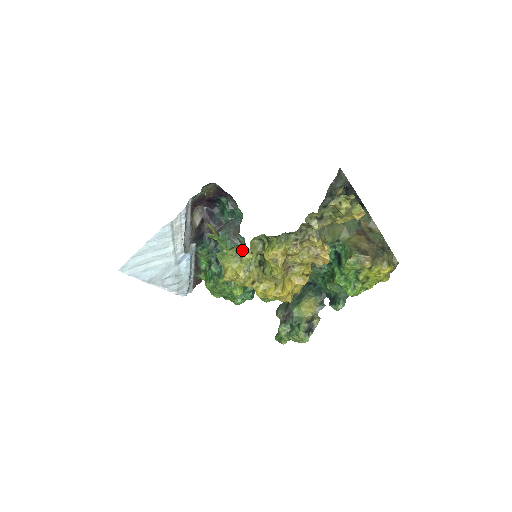
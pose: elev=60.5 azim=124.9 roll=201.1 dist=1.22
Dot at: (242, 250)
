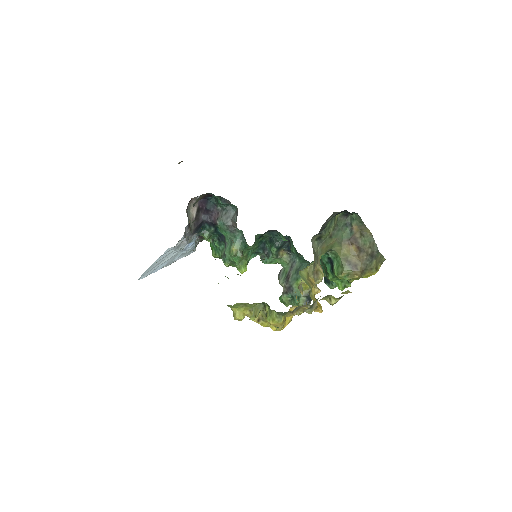
Dot at: occluded
